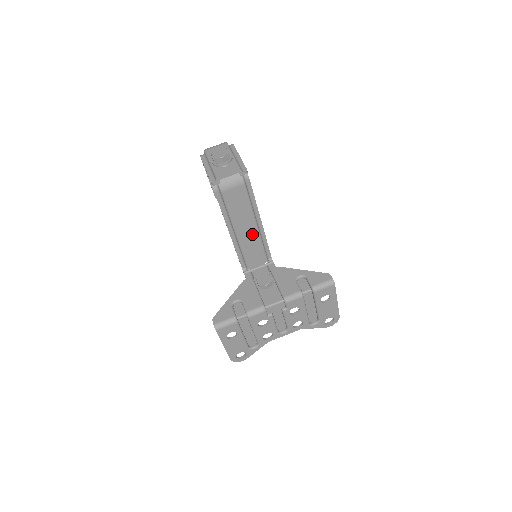
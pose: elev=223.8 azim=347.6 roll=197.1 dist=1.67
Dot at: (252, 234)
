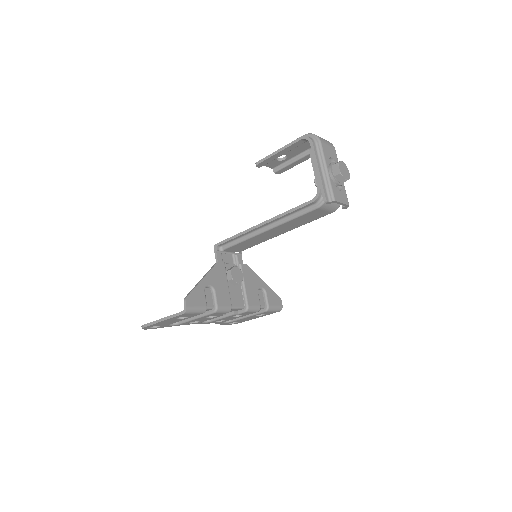
Dot at: (271, 236)
